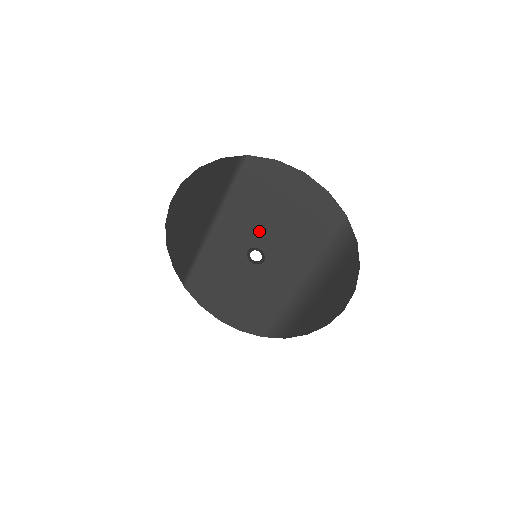
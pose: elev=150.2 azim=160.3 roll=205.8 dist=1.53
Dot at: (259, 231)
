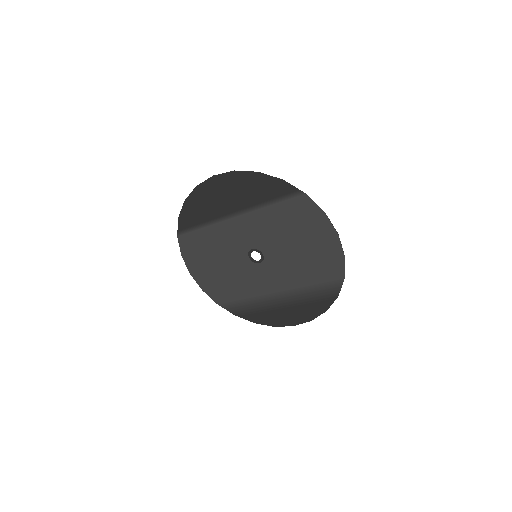
Dot at: (272, 243)
